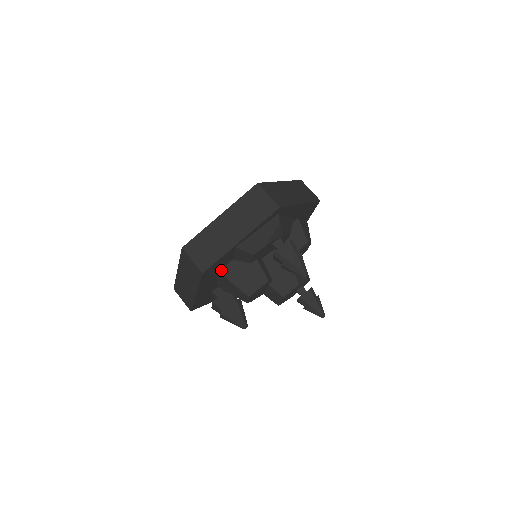
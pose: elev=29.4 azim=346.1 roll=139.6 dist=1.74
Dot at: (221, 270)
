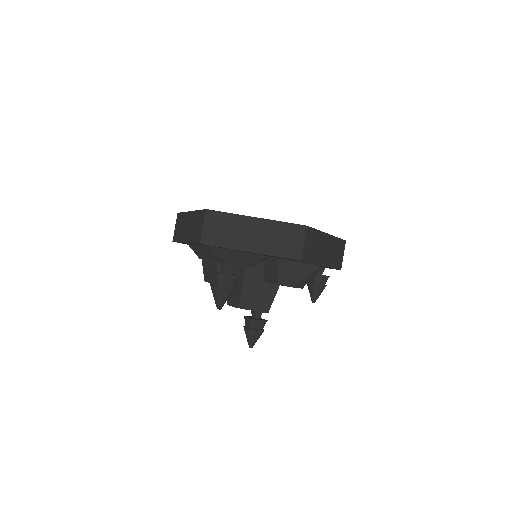
Dot at: occluded
